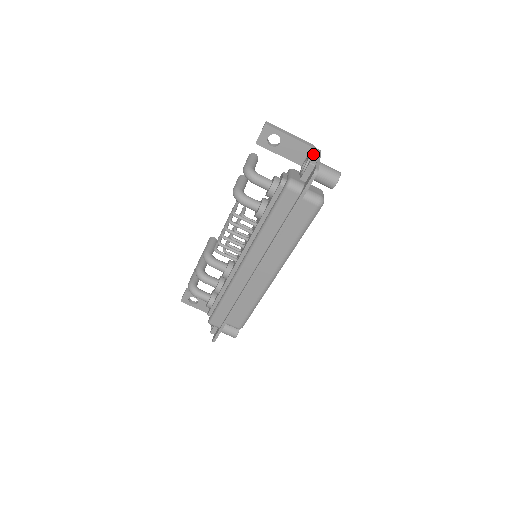
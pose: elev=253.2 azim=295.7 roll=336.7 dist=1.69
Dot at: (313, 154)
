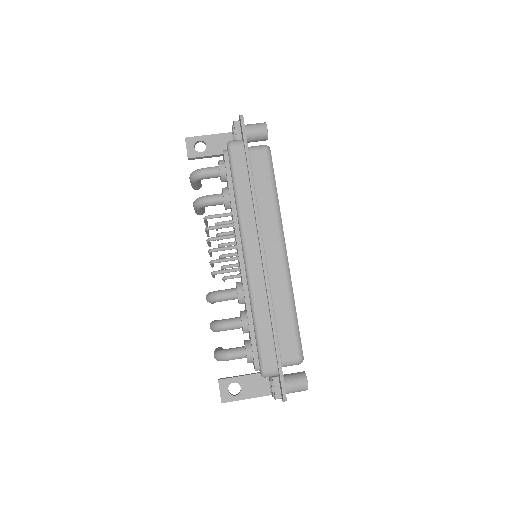
Dot at: occluded
